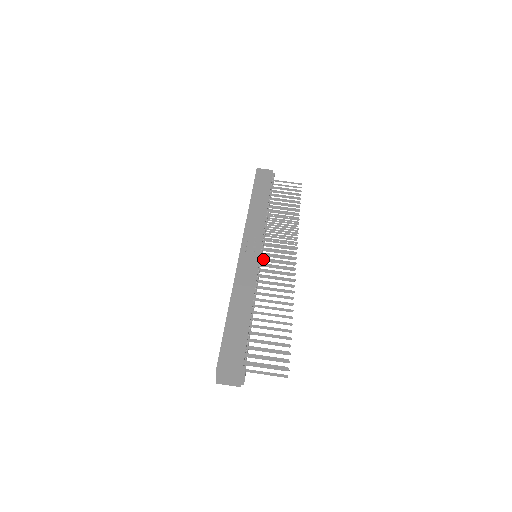
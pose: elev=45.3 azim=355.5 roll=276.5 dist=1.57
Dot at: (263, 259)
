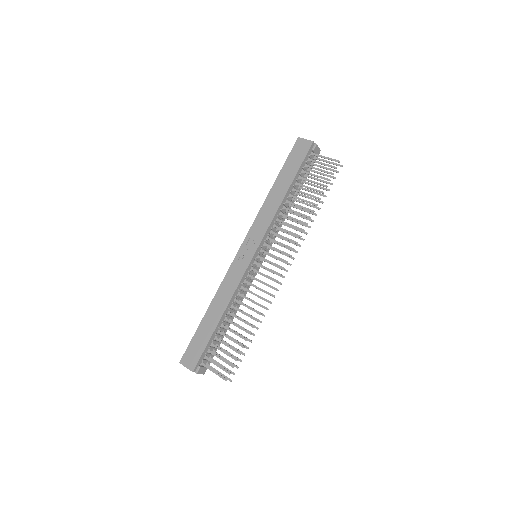
Dot at: (256, 264)
